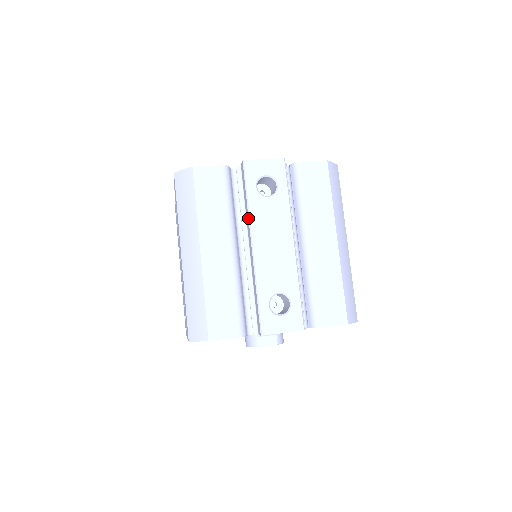
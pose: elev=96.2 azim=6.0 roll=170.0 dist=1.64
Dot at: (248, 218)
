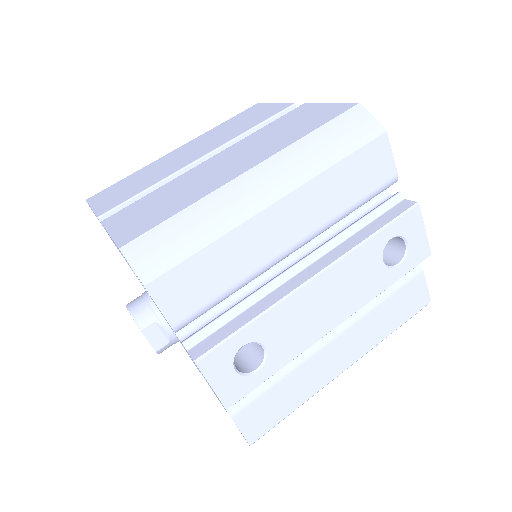
Dot at: (349, 249)
